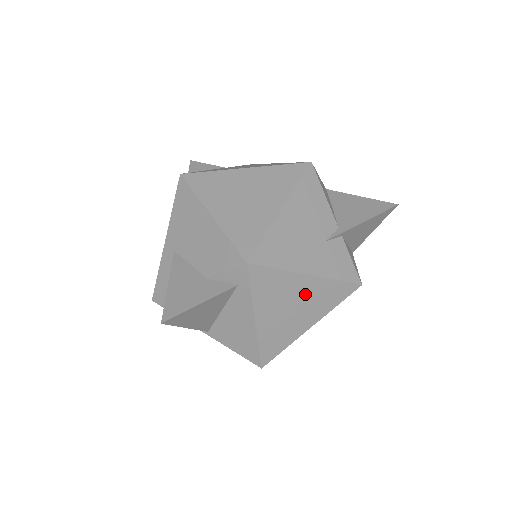
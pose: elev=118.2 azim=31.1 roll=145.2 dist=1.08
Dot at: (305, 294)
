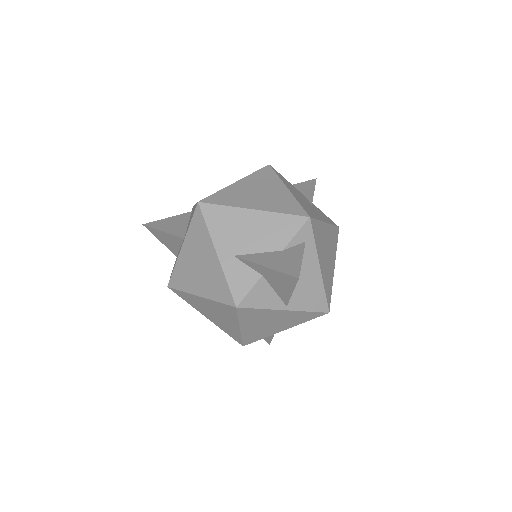
Dot at: (328, 239)
